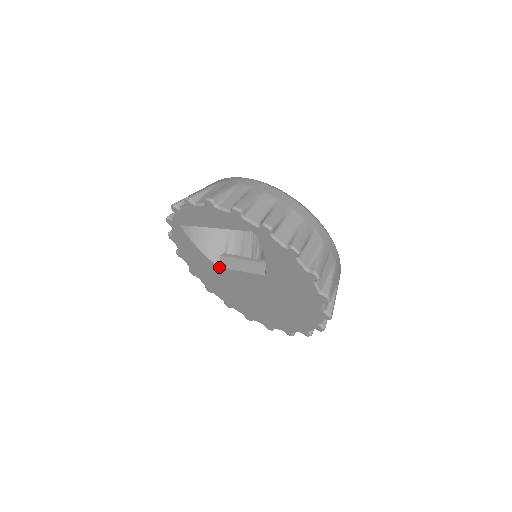
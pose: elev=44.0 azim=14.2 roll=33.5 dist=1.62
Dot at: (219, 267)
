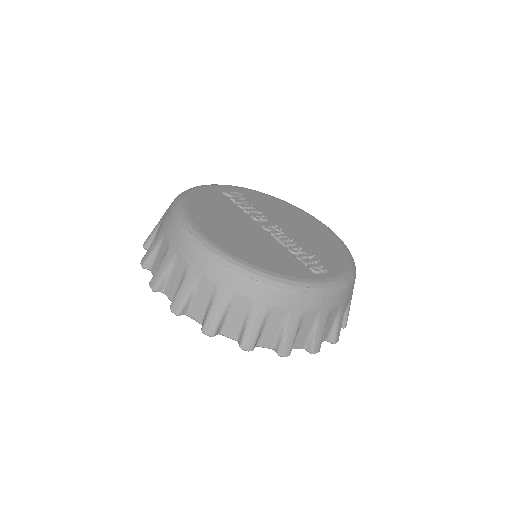
Dot at: occluded
